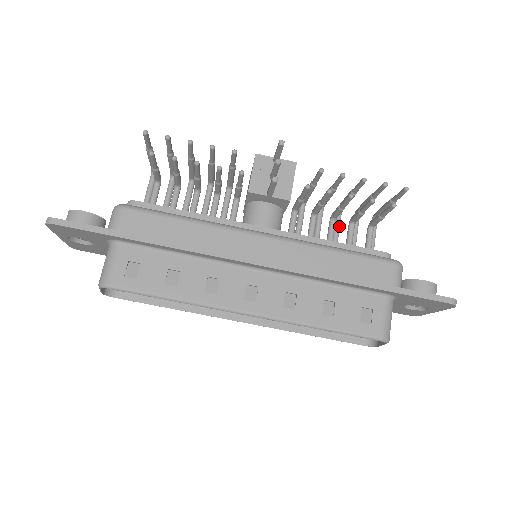
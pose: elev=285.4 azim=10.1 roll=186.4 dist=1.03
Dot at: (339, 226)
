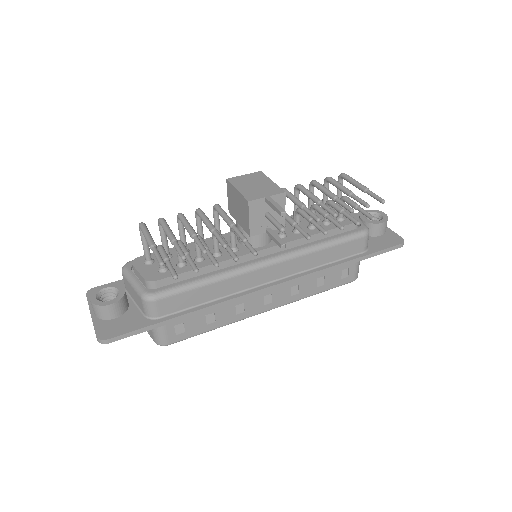
Dot at: occluded
